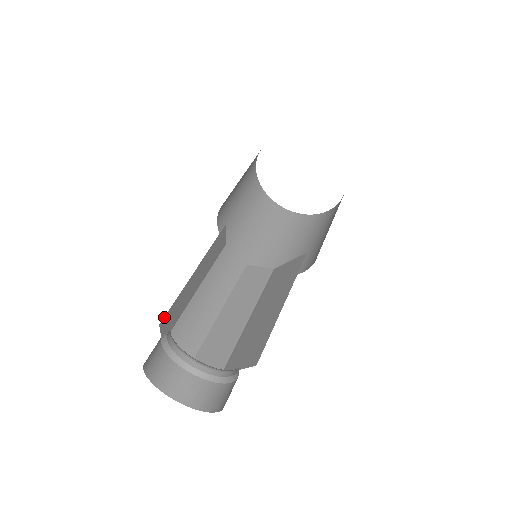
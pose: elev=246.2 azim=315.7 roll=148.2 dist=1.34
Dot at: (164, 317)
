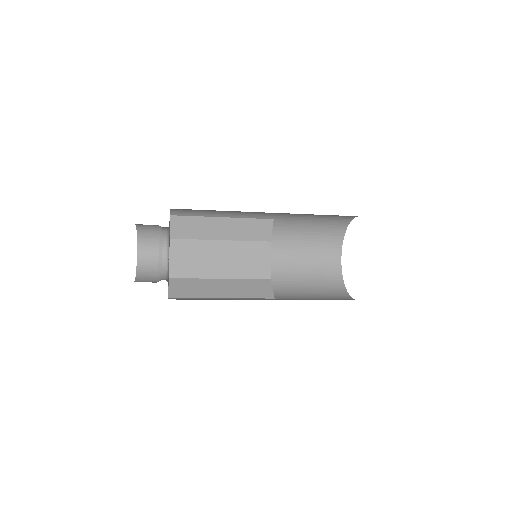
Dot at: occluded
